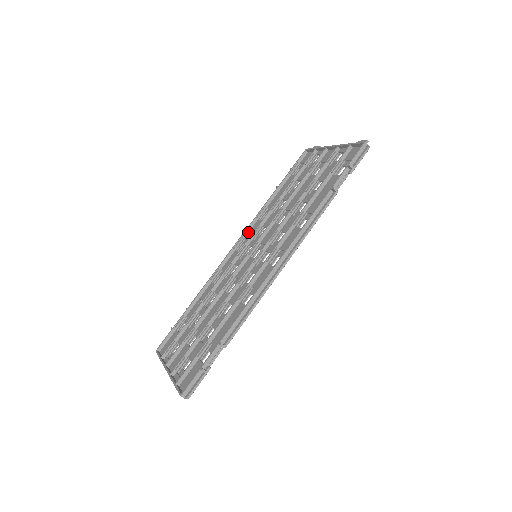
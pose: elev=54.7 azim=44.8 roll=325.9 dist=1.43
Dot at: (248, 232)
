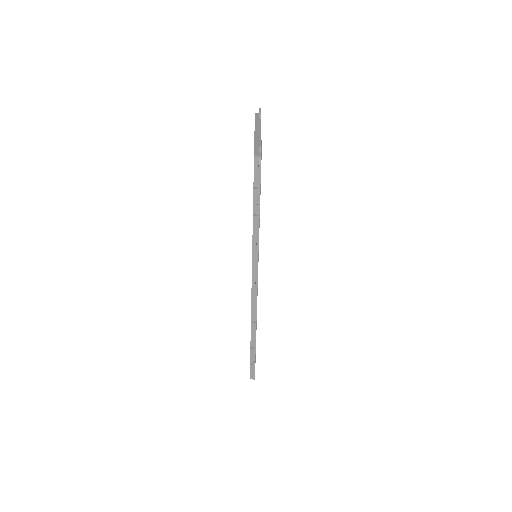
Dot at: occluded
